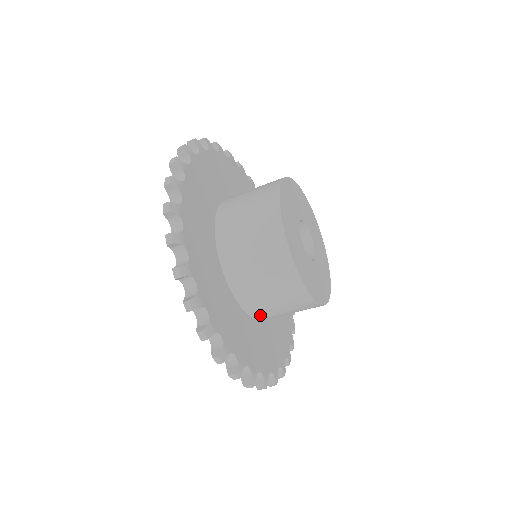
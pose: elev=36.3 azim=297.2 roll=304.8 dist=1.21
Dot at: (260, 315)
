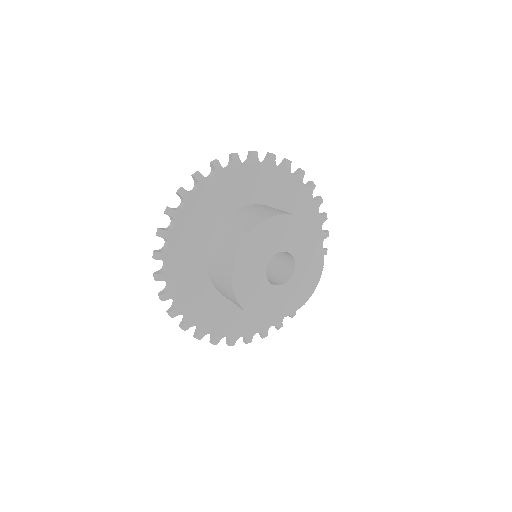
Dot at: occluded
